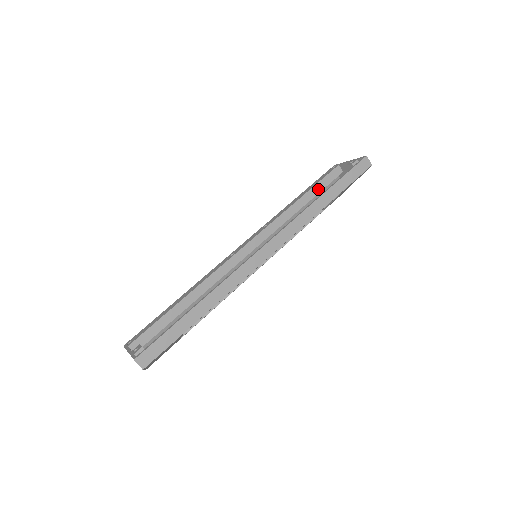
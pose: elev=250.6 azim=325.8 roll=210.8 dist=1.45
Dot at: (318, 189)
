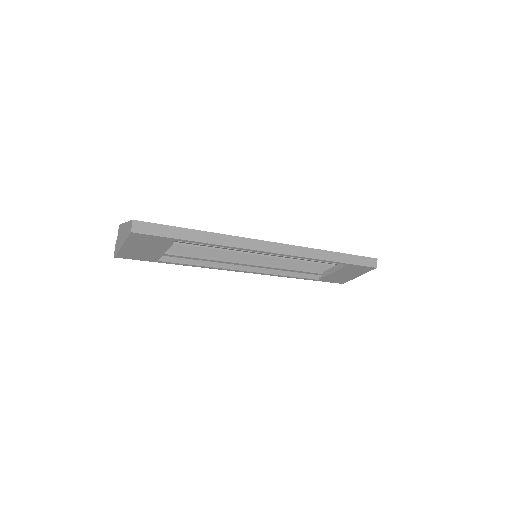
Dot at: occluded
